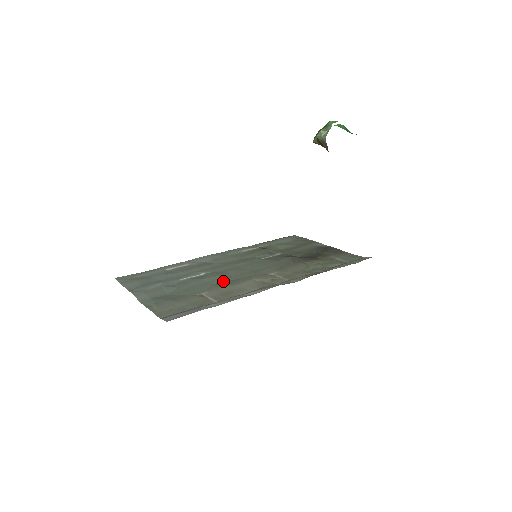
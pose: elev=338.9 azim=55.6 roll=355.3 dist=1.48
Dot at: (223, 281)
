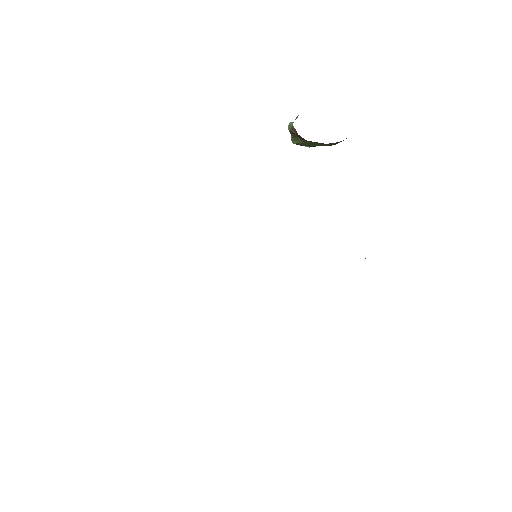
Dot at: occluded
